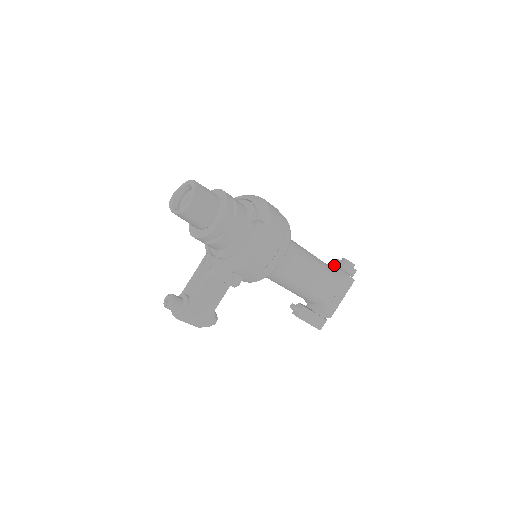
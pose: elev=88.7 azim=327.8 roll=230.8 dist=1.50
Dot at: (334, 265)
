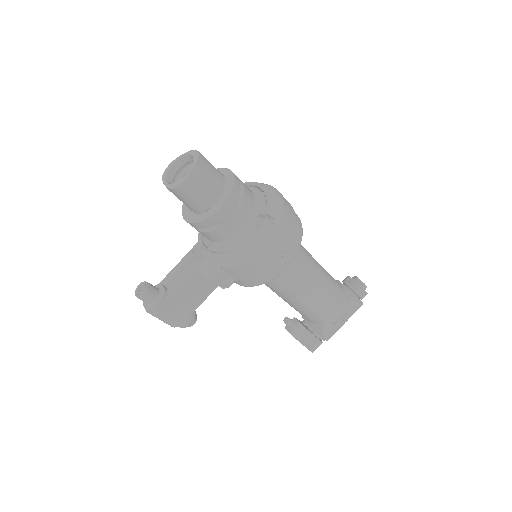
Dot at: (343, 282)
